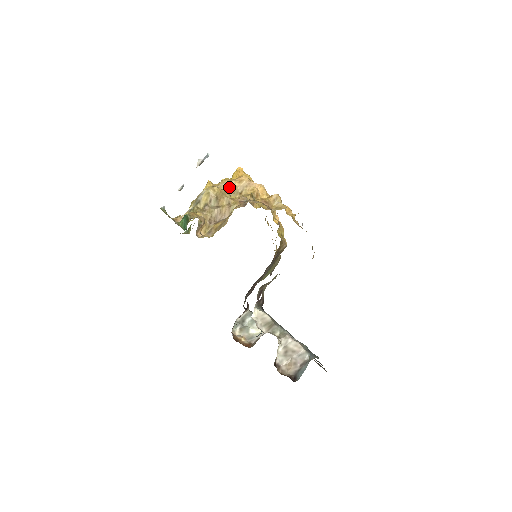
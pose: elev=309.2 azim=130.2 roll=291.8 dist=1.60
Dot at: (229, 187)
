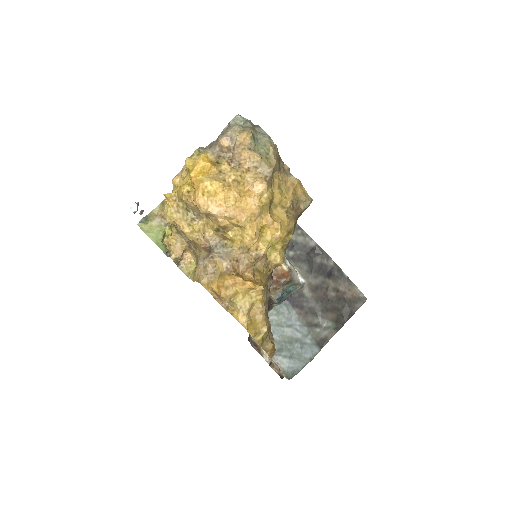
Dot at: (190, 208)
